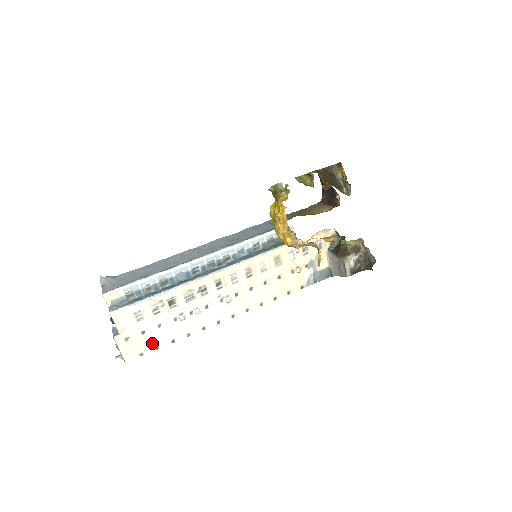
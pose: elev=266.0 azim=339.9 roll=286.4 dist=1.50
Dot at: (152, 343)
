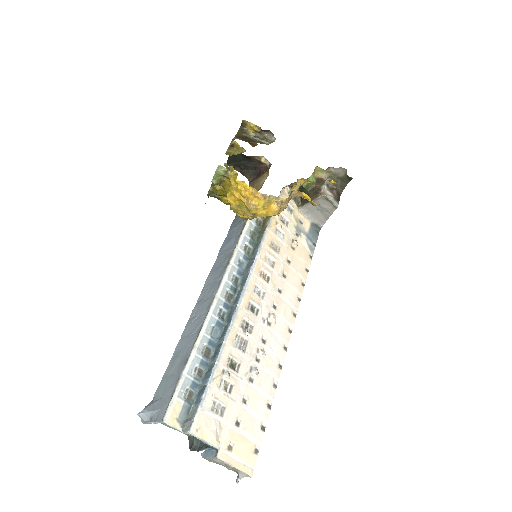
Dot at: (254, 428)
